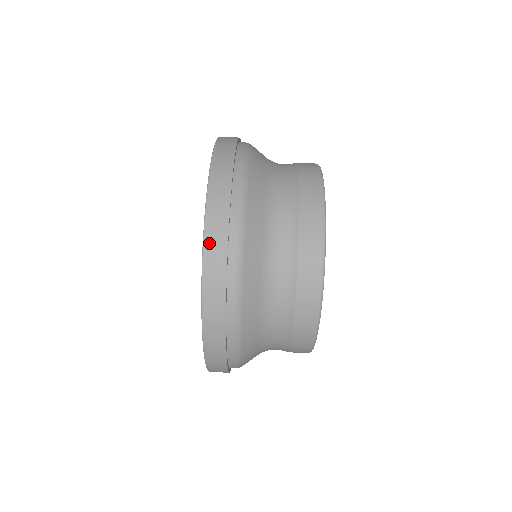
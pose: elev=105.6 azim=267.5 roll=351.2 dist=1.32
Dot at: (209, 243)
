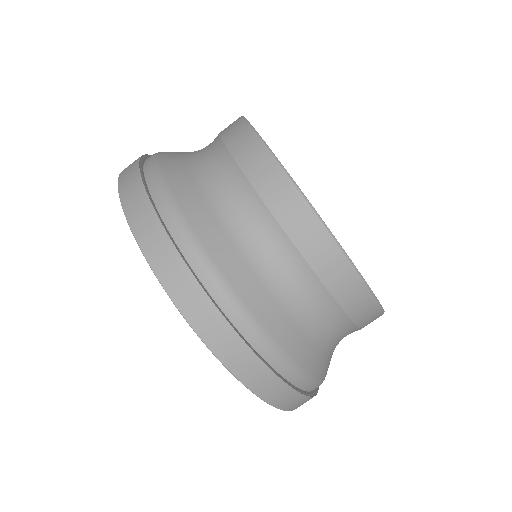
Dot at: (195, 320)
